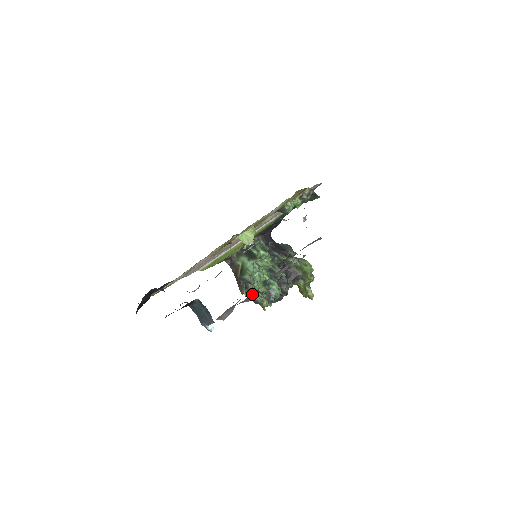
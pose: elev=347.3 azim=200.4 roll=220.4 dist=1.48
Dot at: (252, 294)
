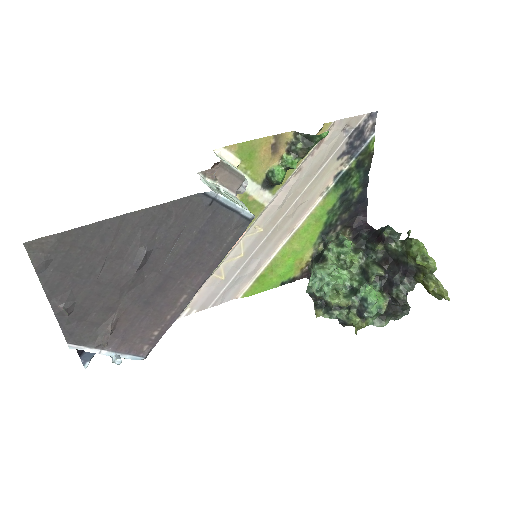
Dot at: (51, 301)
